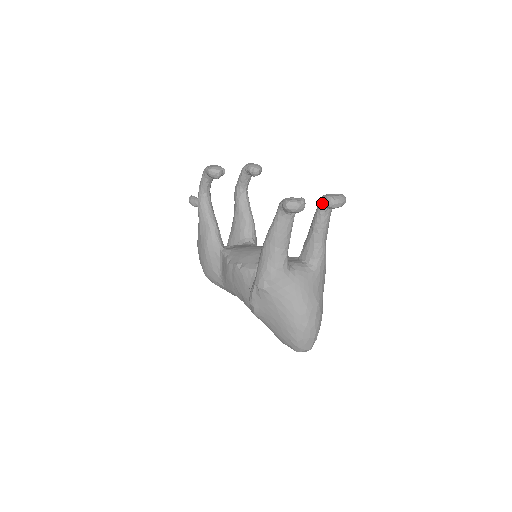
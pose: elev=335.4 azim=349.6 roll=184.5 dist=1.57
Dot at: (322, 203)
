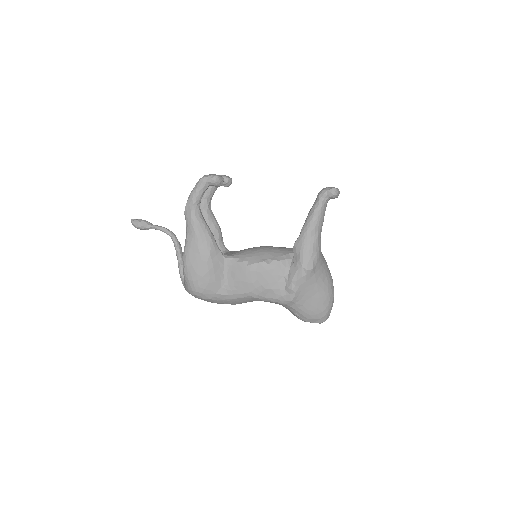
Dot at: occluded
